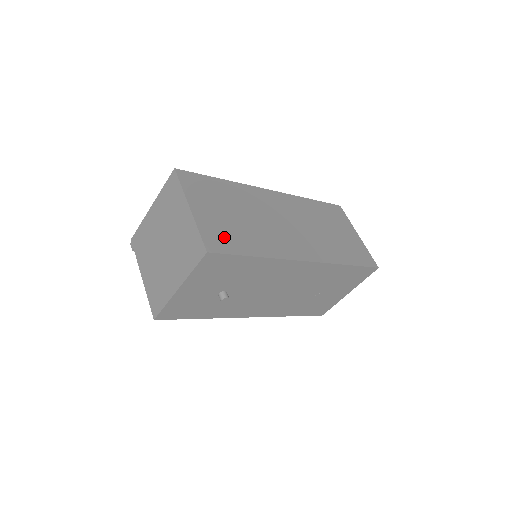
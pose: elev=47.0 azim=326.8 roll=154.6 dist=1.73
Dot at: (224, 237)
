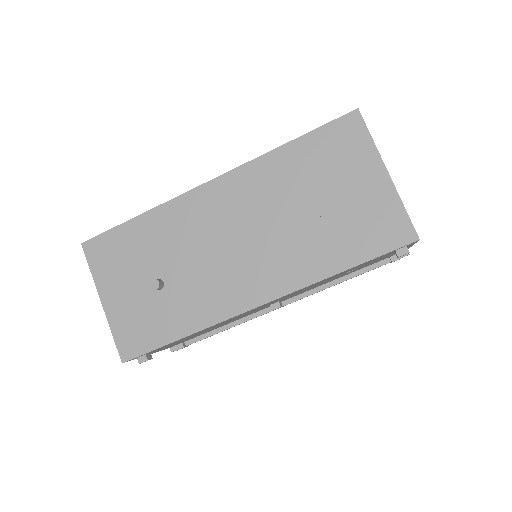
Dot at: occluded
